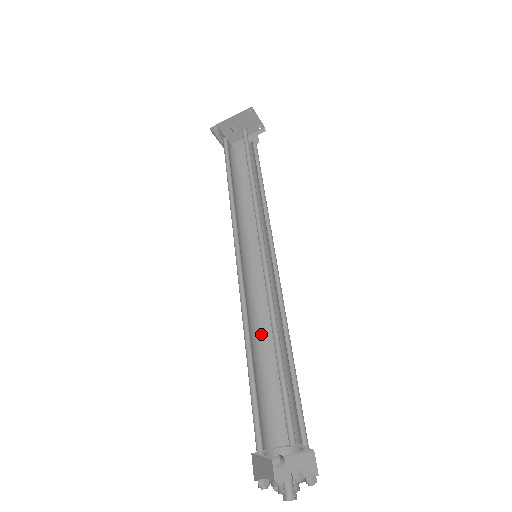
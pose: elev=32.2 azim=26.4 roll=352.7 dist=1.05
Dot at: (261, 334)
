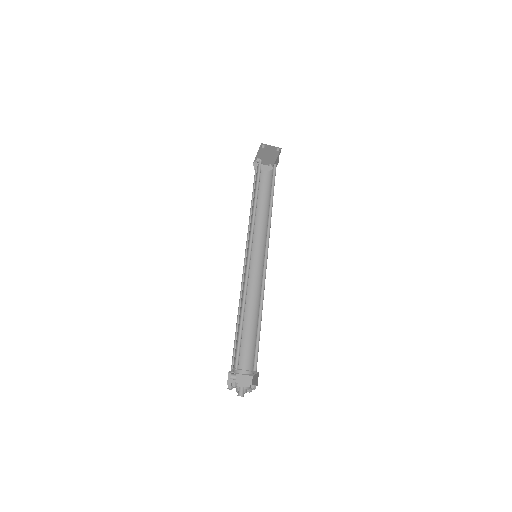
Dot at: (256, 305)
